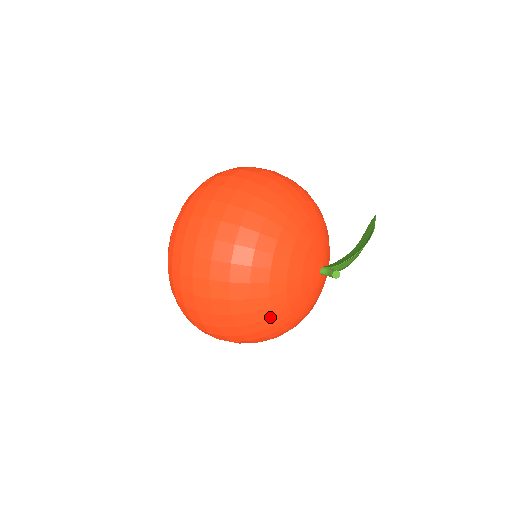
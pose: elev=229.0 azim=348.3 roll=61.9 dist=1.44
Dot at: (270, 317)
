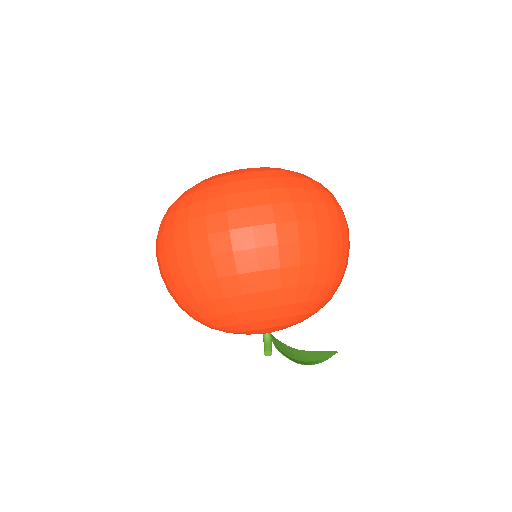
Dot at: (201, 316)
